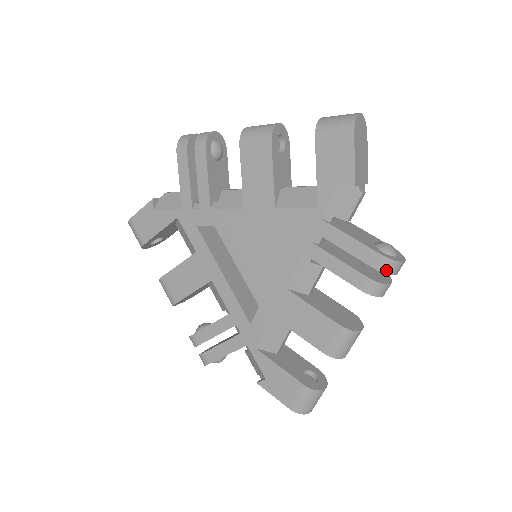
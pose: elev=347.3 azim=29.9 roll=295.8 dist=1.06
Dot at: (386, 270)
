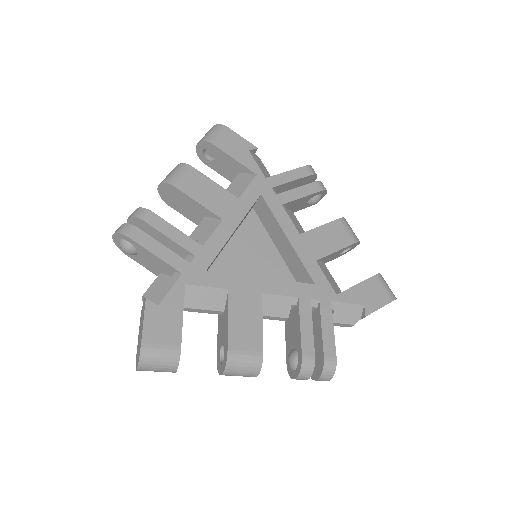
Dot at: occluded
